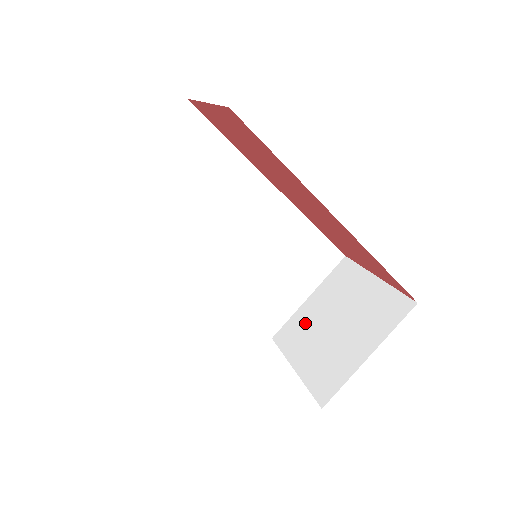
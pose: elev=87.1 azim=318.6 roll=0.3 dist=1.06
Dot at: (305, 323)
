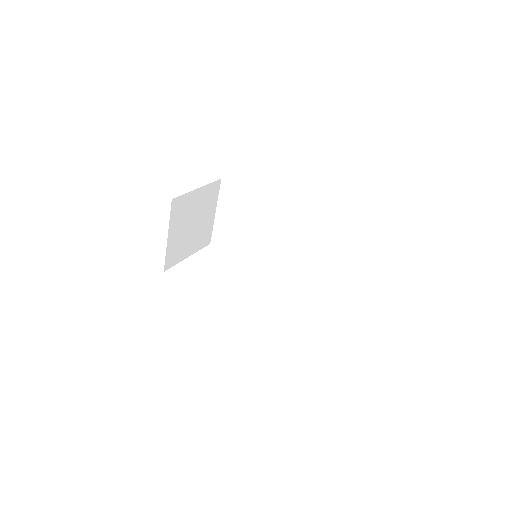
Dot at: occluded
